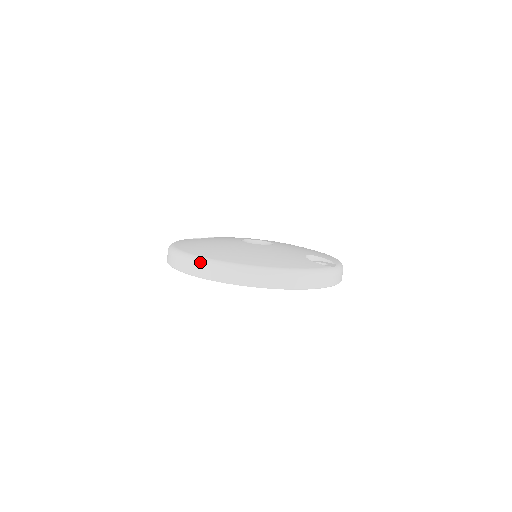
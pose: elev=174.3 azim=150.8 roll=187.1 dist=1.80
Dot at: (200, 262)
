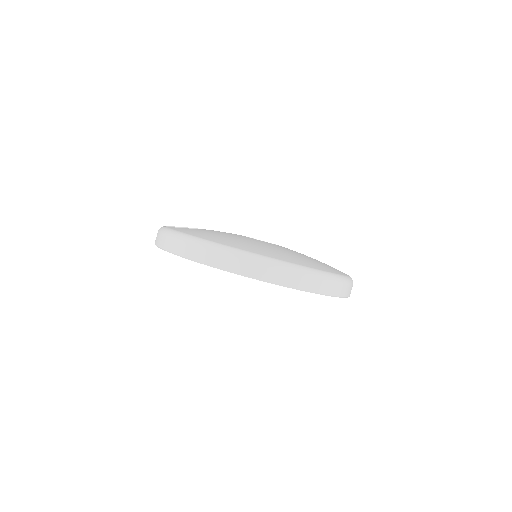
Dot at: (273, 264)
